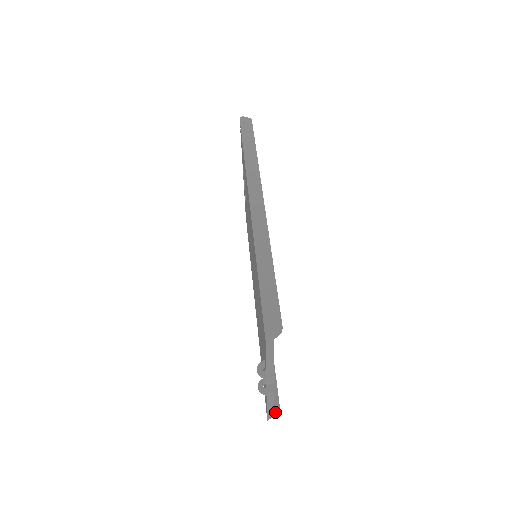
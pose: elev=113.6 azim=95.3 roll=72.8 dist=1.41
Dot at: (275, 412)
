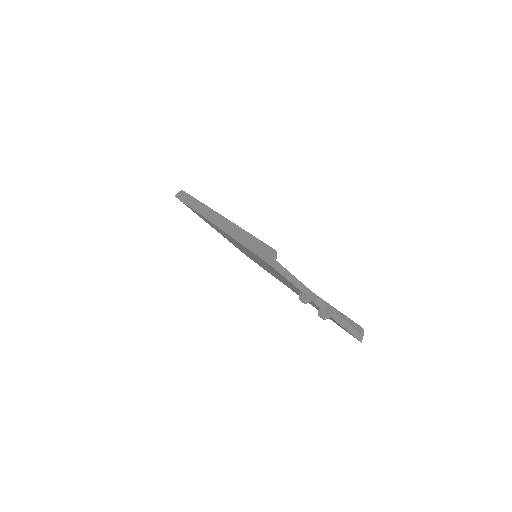
Dot at: (361, 332)
